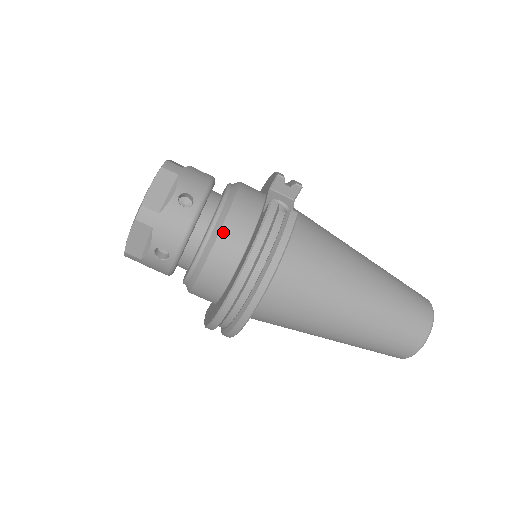
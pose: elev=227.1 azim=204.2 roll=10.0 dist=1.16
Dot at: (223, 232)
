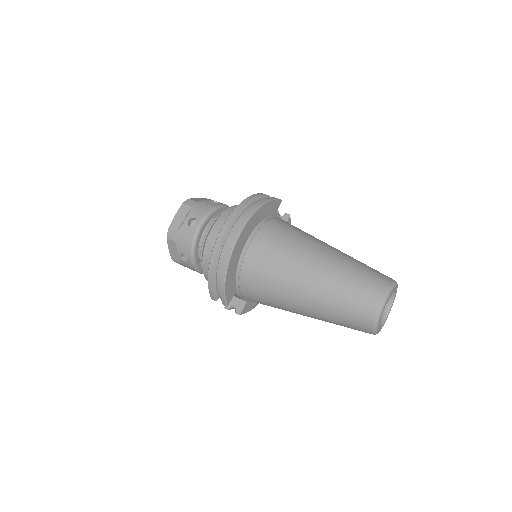
Dot at: (233, 207)
